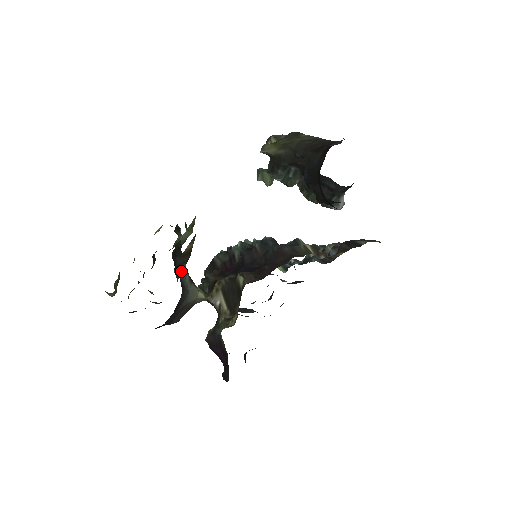
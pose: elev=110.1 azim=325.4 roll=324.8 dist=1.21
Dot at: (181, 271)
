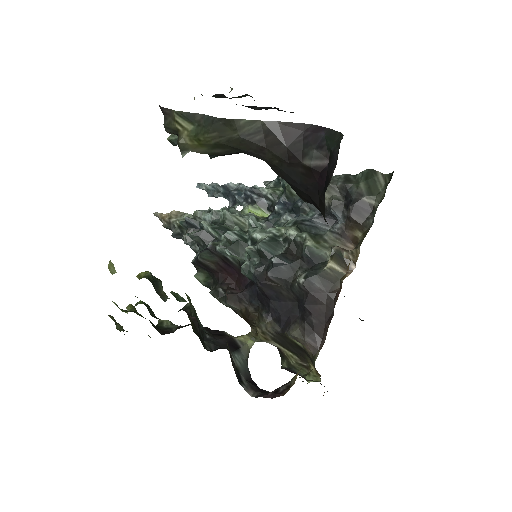
Dot at: (239, 372)
